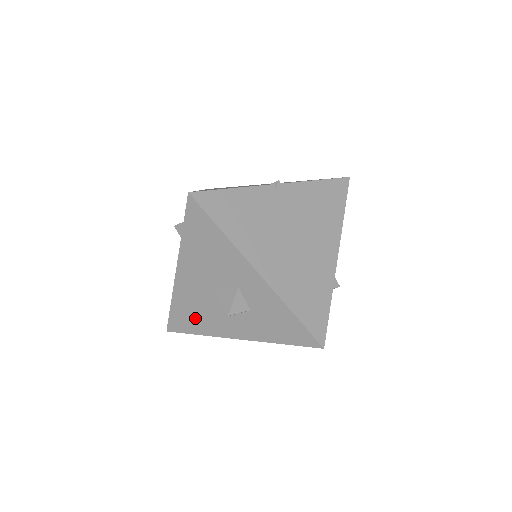
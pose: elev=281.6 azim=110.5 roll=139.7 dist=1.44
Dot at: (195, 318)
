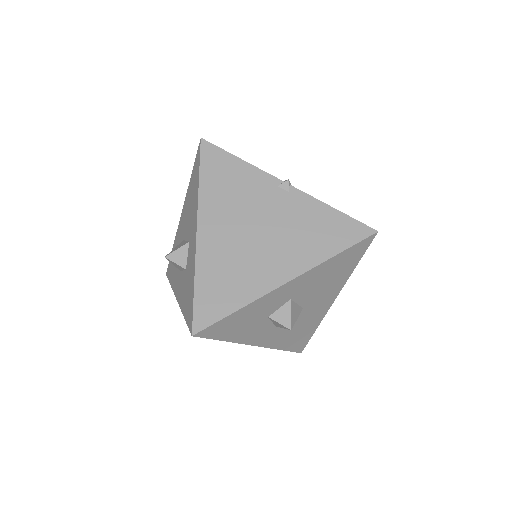
Dot at: (174, 266)
